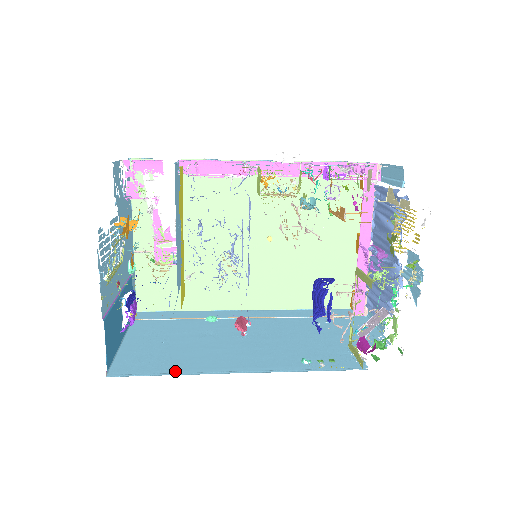
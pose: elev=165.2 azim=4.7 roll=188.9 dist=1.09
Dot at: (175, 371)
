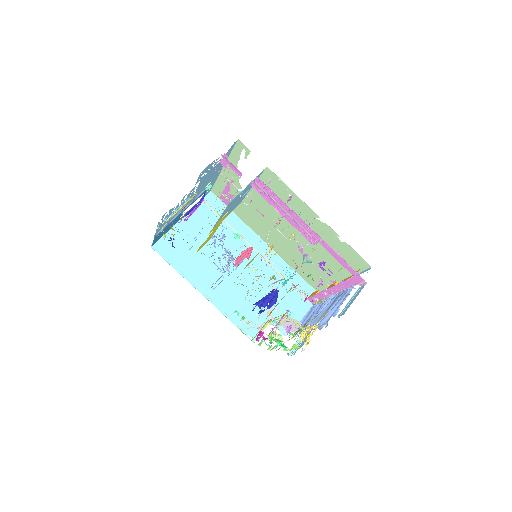
Dot at: (180, 268)
